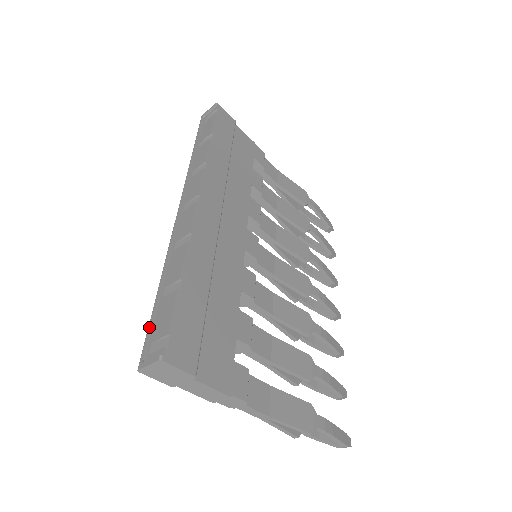
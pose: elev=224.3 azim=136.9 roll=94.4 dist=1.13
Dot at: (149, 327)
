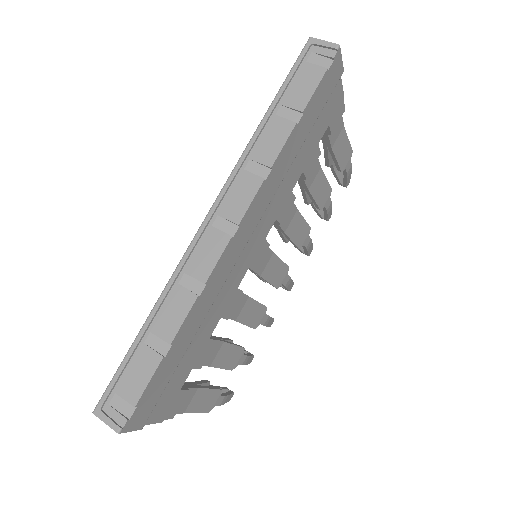
Dot at: (119, 372)
